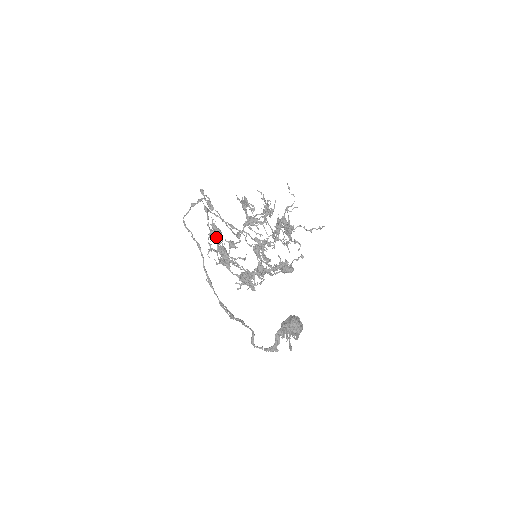
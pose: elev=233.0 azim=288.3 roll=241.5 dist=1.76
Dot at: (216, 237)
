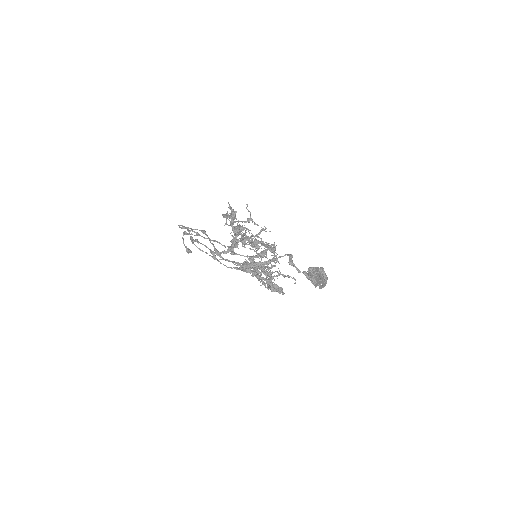
Dot at: (231, 216)
